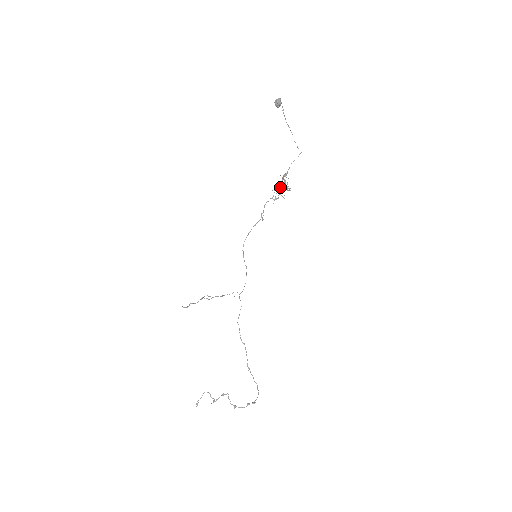
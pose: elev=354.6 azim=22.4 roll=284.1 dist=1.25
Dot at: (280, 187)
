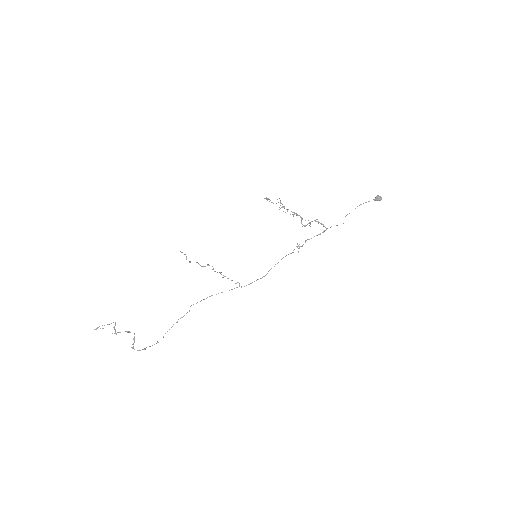
Dot at: (299, 215)
